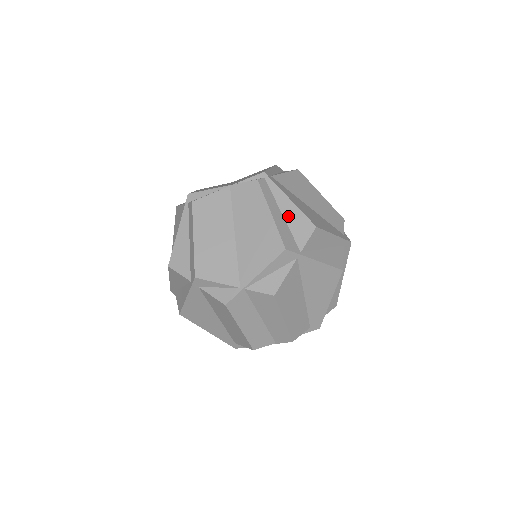
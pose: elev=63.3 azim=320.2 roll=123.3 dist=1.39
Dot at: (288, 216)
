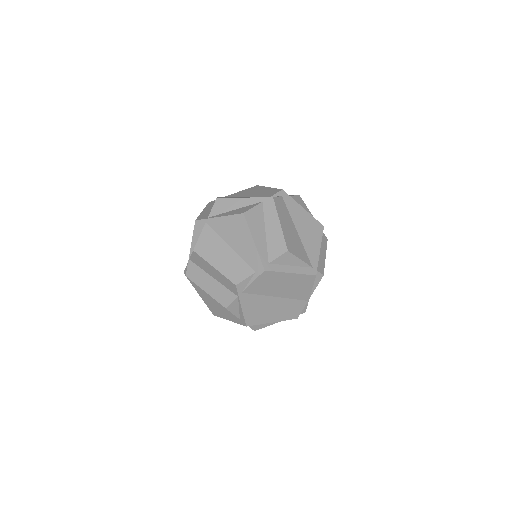
Dot at: occluded
